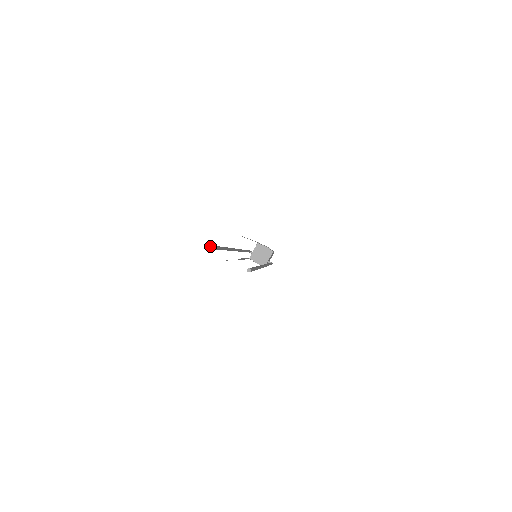
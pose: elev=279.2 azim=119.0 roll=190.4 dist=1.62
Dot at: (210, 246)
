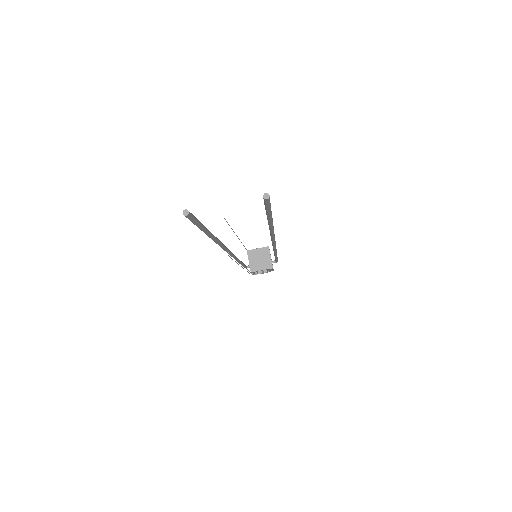
Dot at: (192, 215)
